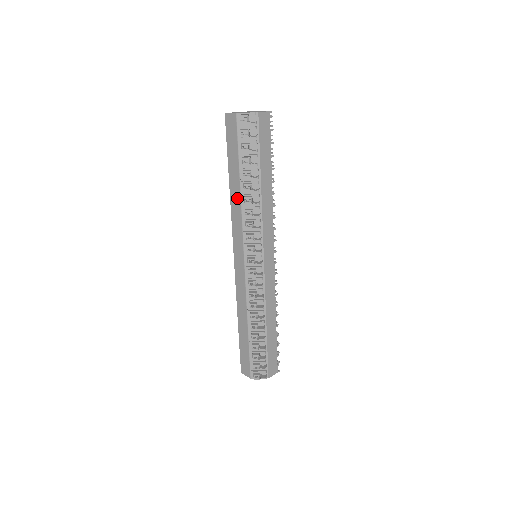
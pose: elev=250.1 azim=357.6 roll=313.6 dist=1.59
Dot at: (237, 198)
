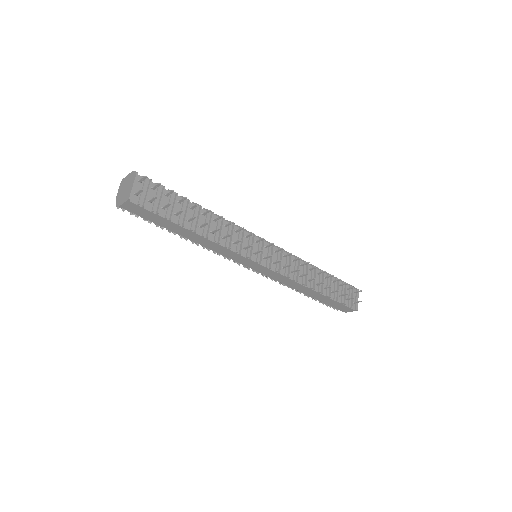
Dot at: occluded
